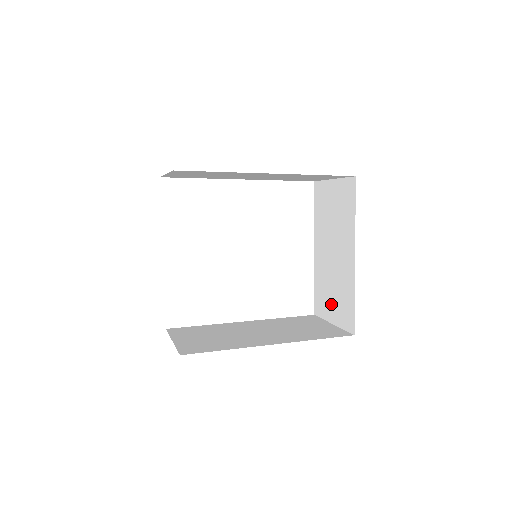
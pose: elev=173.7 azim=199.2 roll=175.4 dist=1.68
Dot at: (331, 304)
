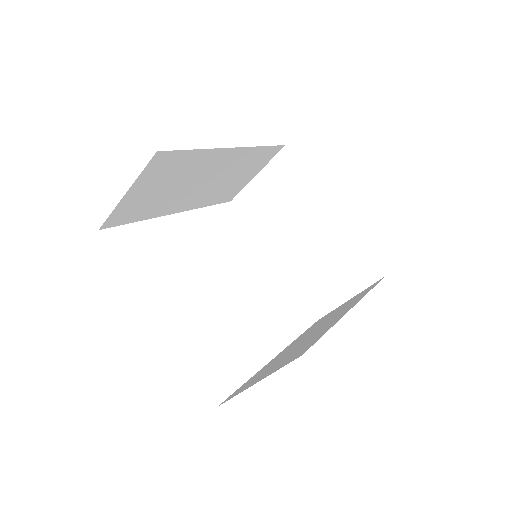
Dot at: (334, 283)
